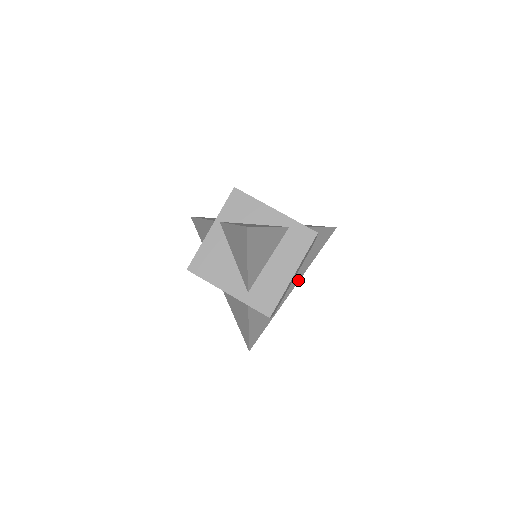
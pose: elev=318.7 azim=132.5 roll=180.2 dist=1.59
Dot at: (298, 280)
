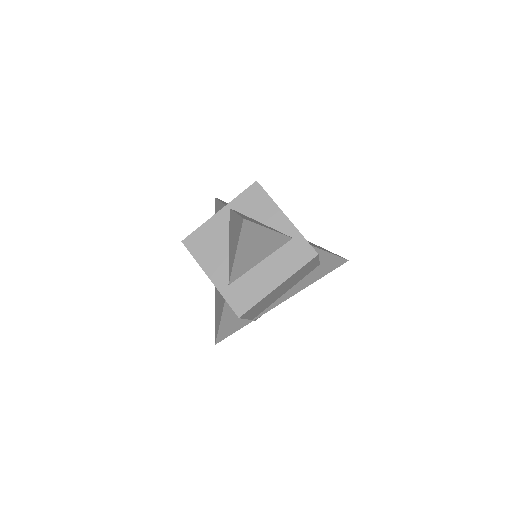
Dot at: (290, 296)
